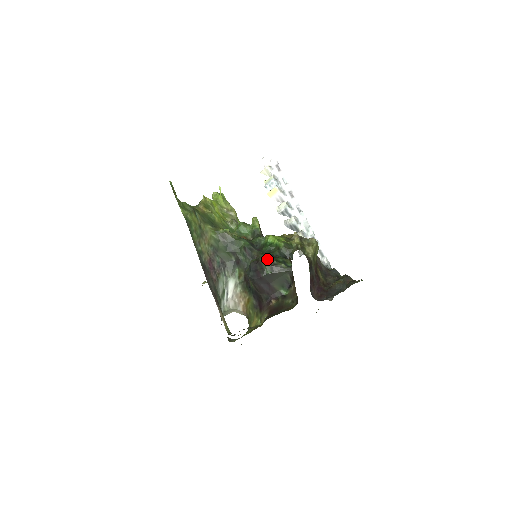
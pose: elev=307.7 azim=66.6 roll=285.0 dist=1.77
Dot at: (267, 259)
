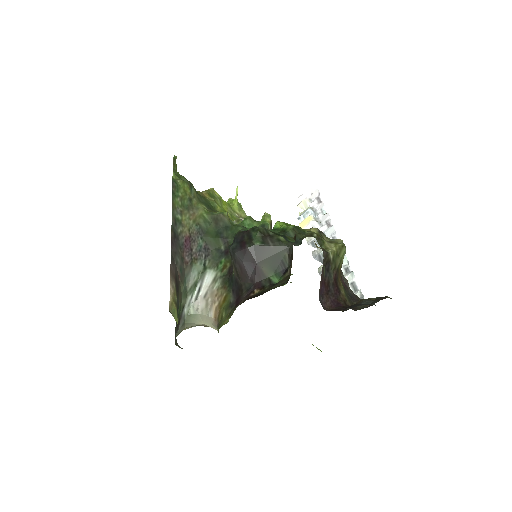
Dot at: (260, 227)
